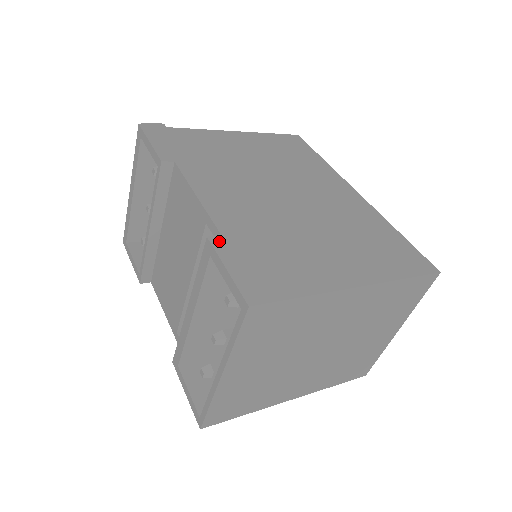
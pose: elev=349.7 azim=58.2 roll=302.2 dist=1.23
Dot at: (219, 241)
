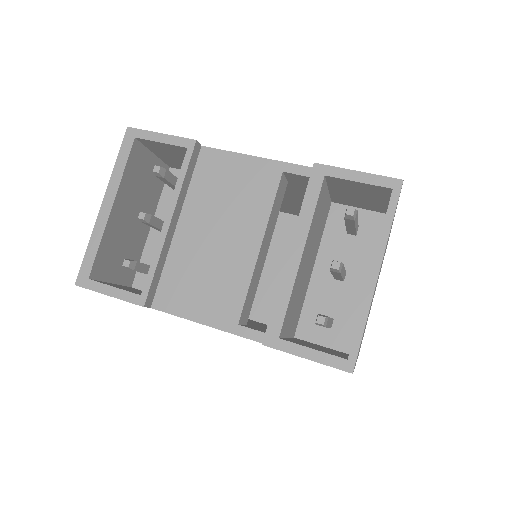
Dot at: occluded
